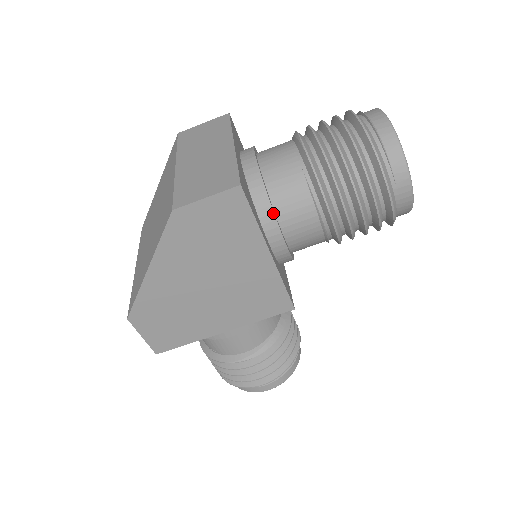
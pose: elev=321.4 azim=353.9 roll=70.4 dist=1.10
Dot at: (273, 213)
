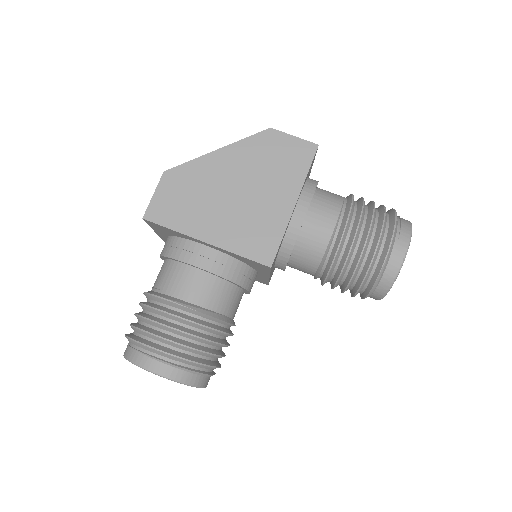
Dot at: (313, 194)
